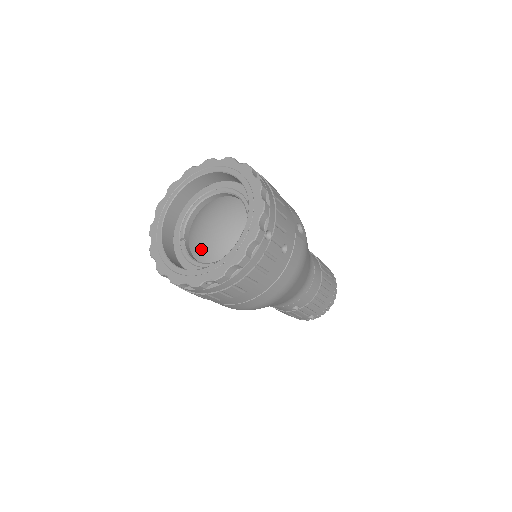
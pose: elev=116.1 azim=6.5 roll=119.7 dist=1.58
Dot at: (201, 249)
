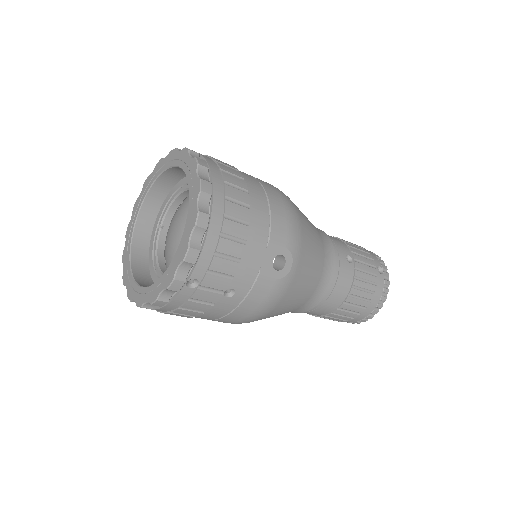
Dot at: (166, 248)
